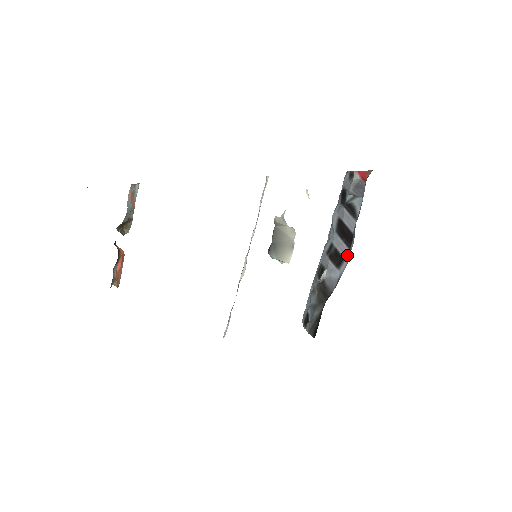
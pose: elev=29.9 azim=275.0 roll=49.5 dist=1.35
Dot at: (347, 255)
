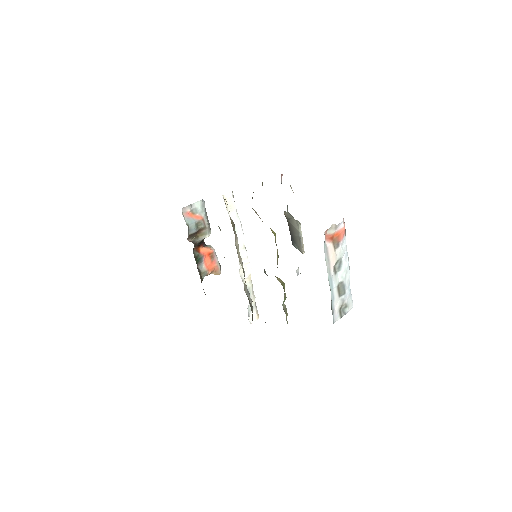
Dot at: occluded
